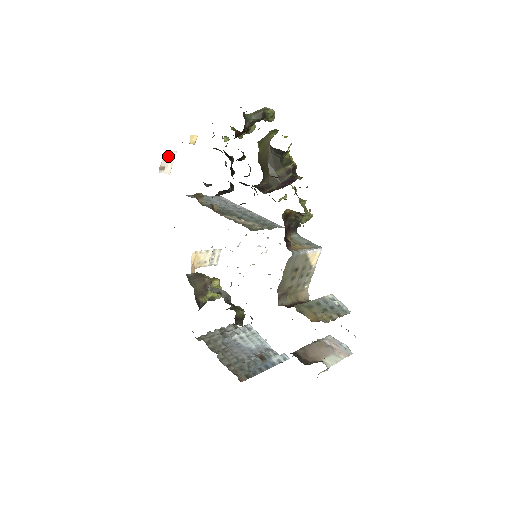
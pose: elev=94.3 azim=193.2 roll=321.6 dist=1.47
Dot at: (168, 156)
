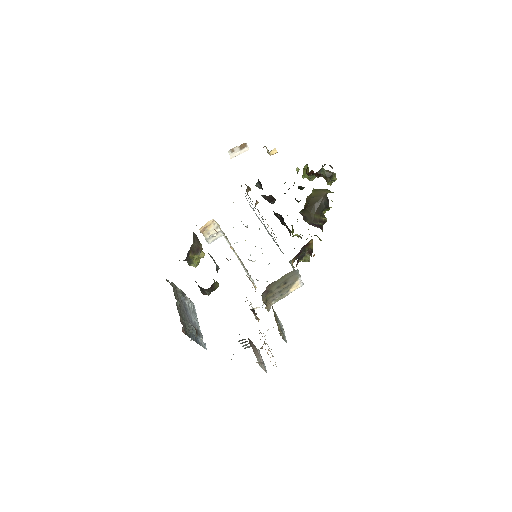
Dot at: (243, 147)
